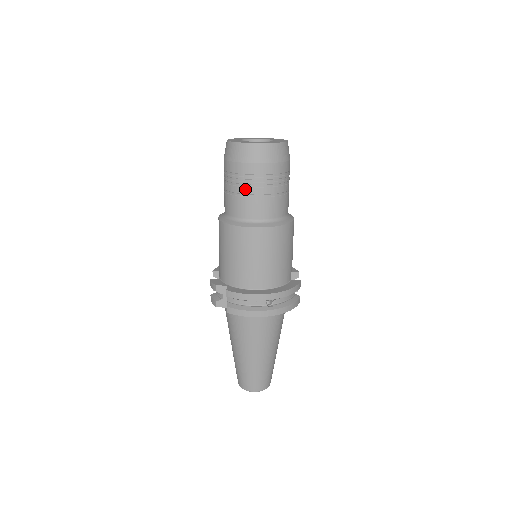
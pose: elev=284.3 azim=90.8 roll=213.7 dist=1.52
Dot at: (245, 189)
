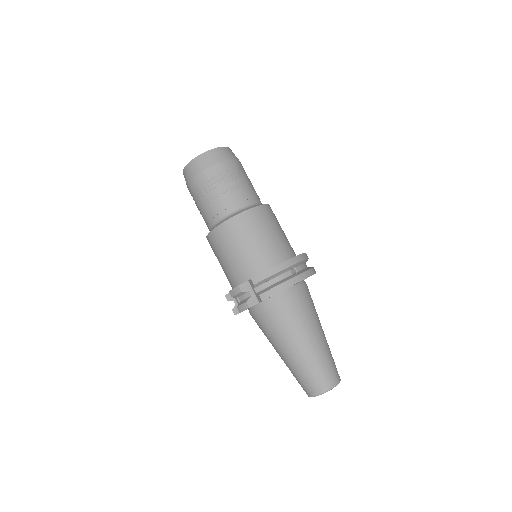
Dot at: (220, 187)
